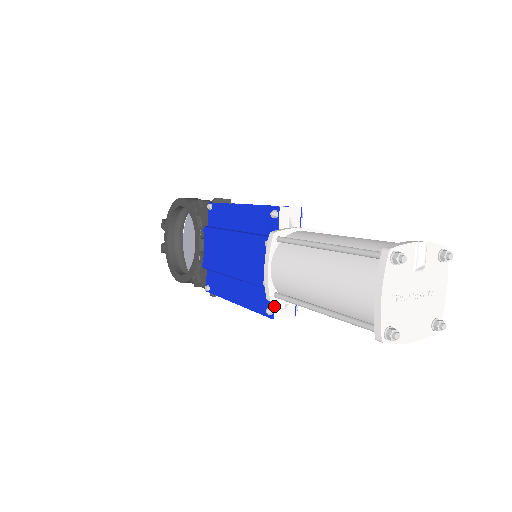
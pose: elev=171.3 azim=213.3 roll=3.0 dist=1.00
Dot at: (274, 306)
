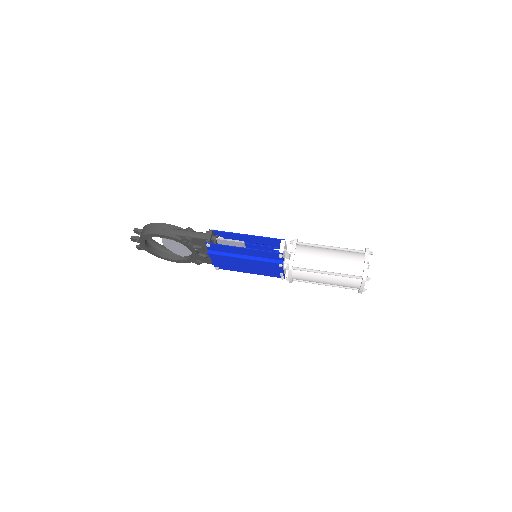
Dot at: (284, 276)
